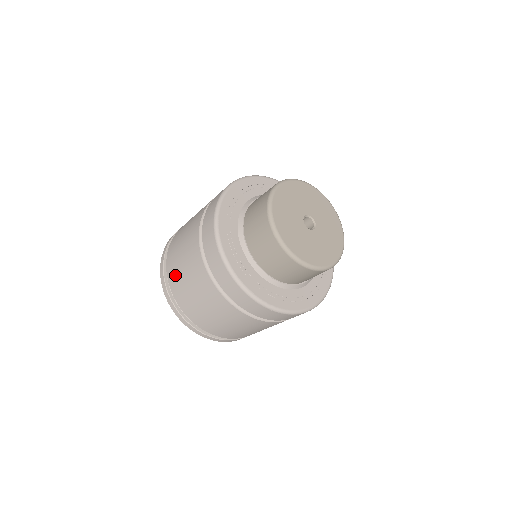
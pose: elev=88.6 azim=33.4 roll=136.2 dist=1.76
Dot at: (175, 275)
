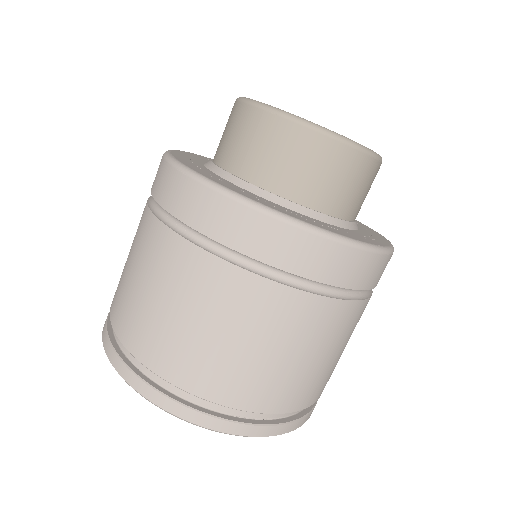
Dot at: (126, 310)
